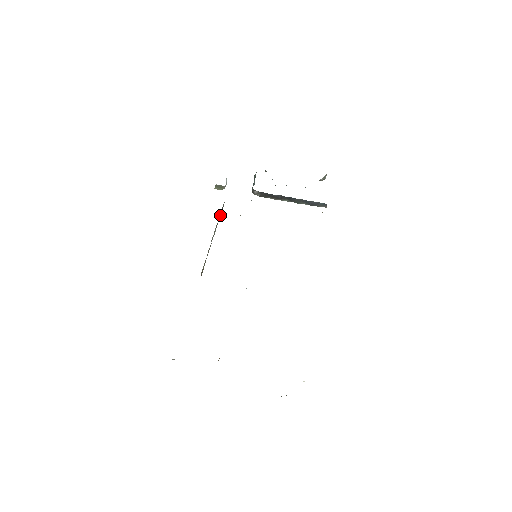
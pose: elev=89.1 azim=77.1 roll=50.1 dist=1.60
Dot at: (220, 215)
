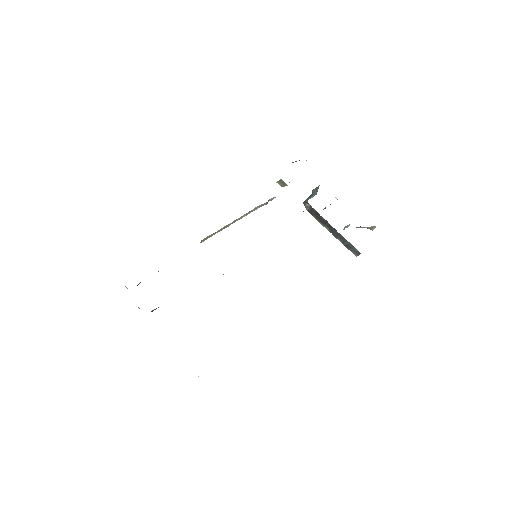
Dot at: (261, 206)
